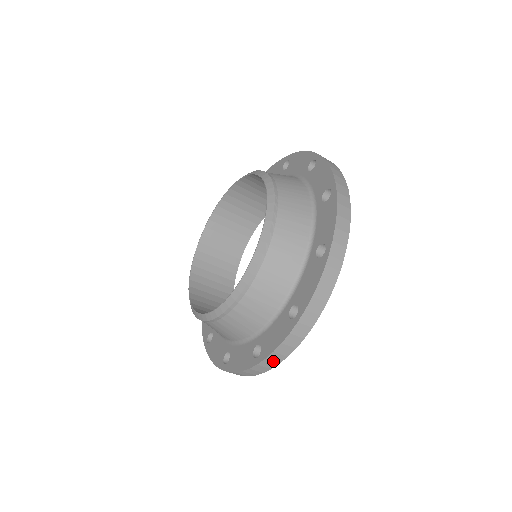
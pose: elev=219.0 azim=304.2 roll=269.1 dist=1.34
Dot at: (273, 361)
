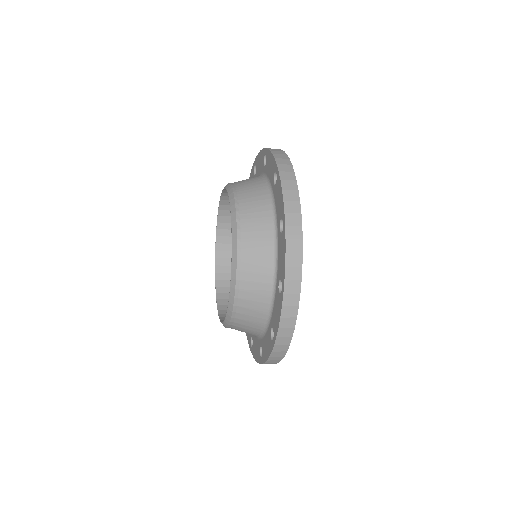
Dot at: (285, 337)
